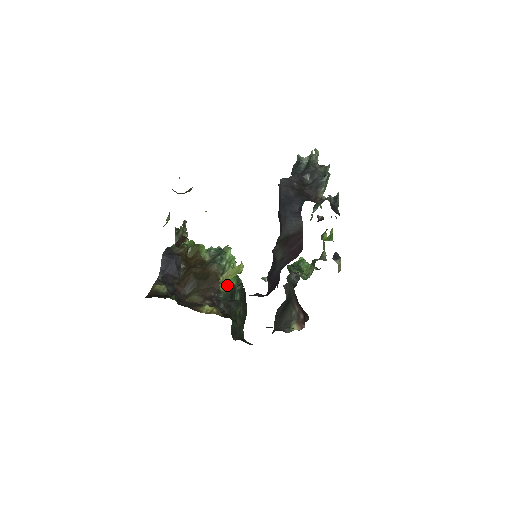
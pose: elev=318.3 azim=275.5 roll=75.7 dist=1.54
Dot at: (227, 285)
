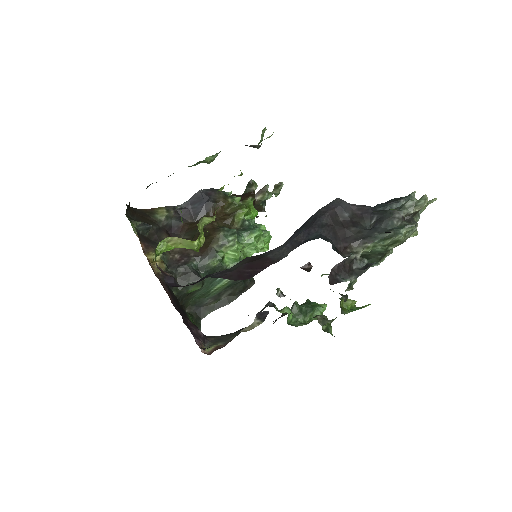
Dot at: (213, 259)
